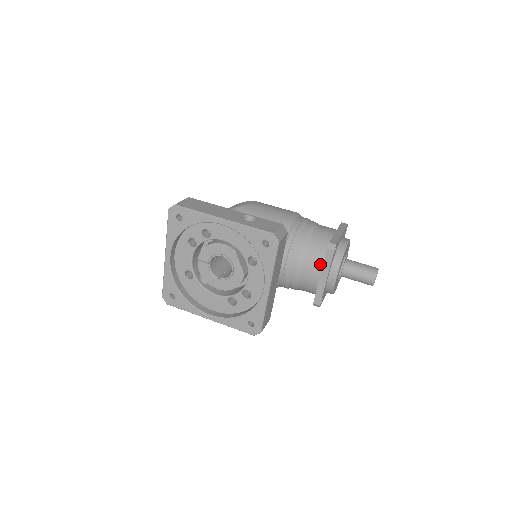
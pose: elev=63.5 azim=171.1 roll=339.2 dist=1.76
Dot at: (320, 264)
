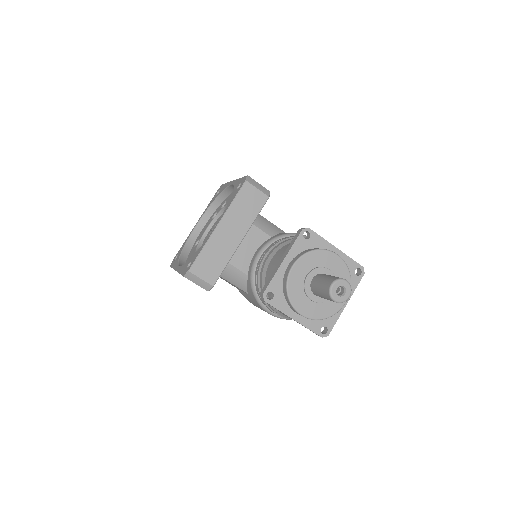
Dot at: occluded
